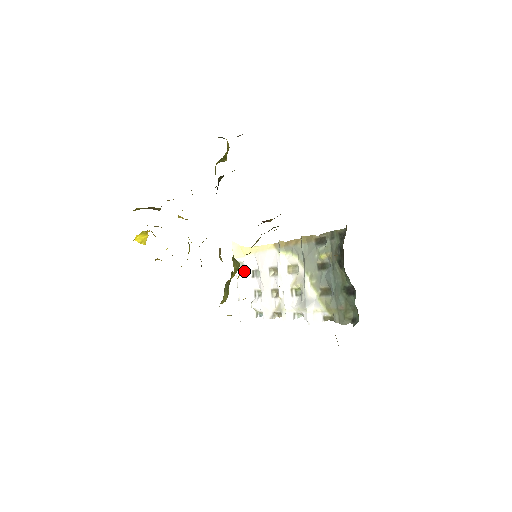
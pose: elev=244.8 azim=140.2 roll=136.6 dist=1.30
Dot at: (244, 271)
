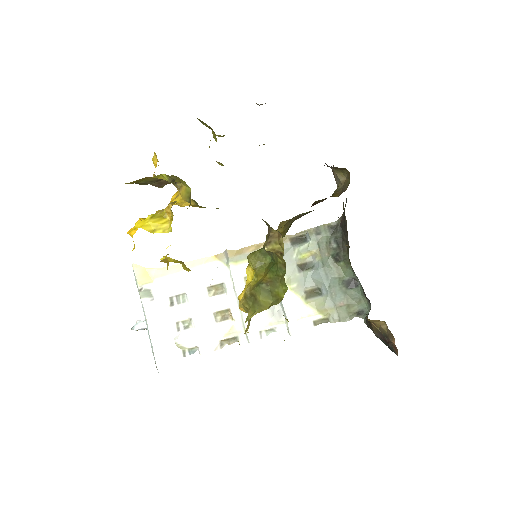
Dot at: (155, 301)
